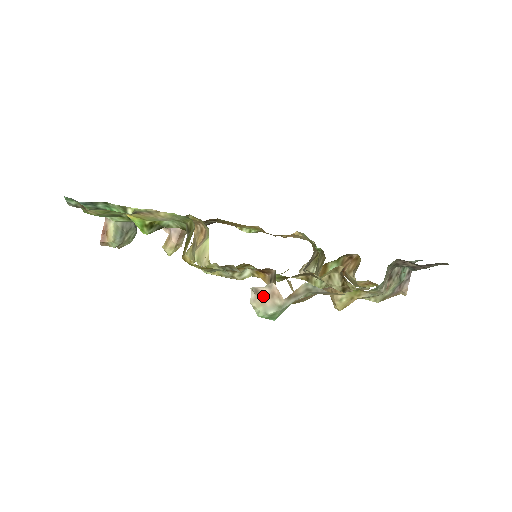
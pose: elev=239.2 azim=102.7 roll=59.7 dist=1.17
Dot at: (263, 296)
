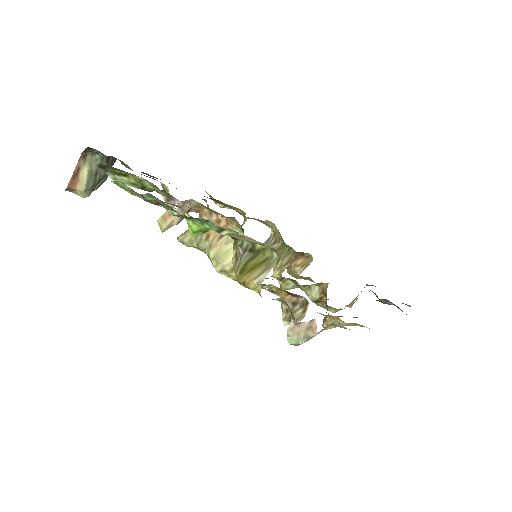
Dot at: (301, 327)
